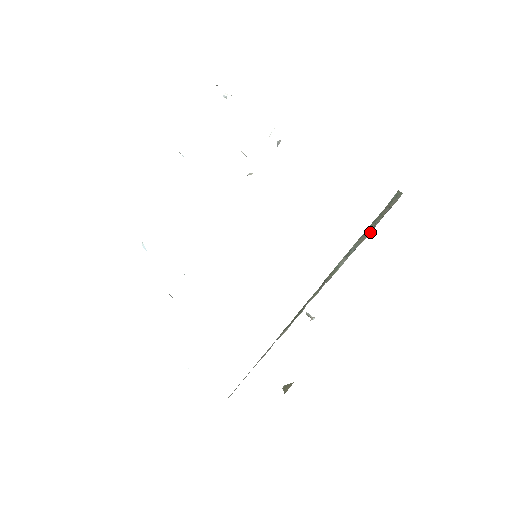
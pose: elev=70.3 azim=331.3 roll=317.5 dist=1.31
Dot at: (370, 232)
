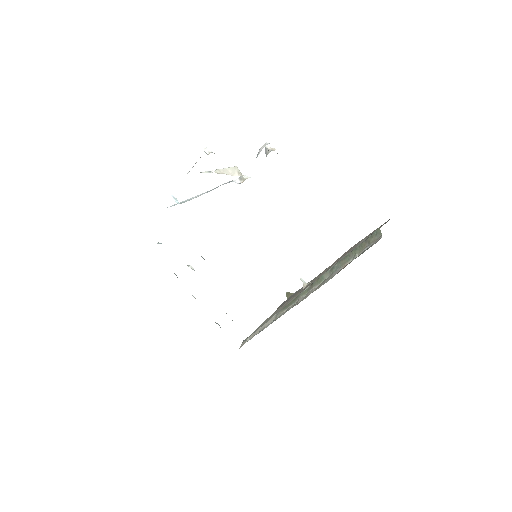
Dot at: (350, 260)
